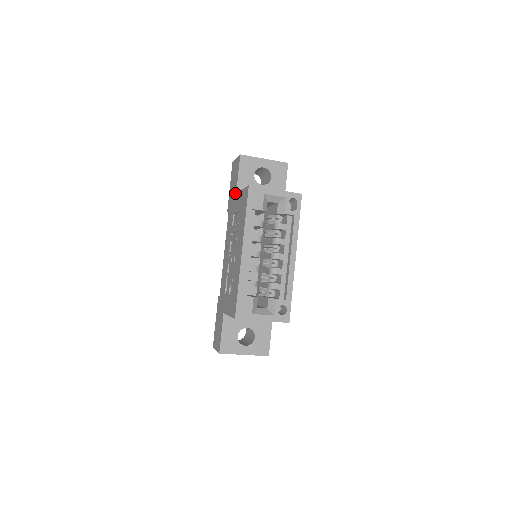
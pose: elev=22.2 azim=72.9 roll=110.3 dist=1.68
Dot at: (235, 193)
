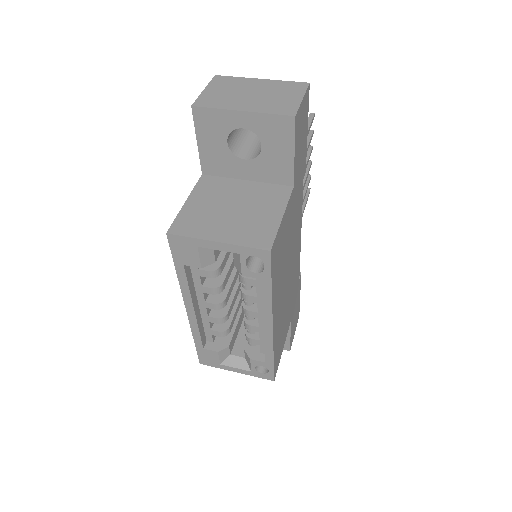
Dot at: (203, 169)
